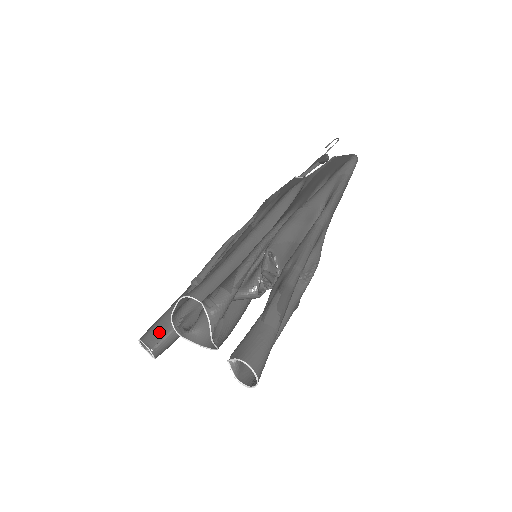
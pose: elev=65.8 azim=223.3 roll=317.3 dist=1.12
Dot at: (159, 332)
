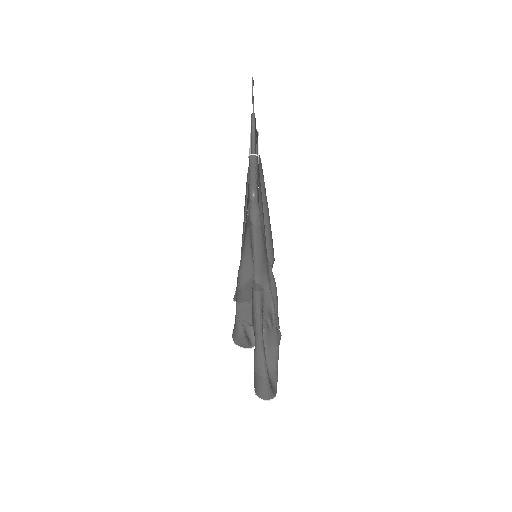
Dot at: occluded
